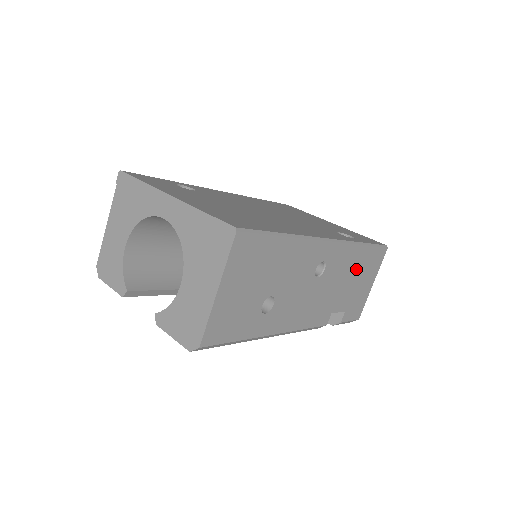
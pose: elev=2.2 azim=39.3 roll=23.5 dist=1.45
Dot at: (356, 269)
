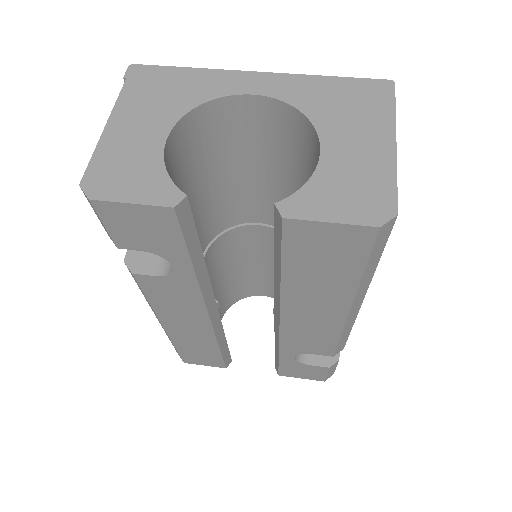
Dot at: occluded
